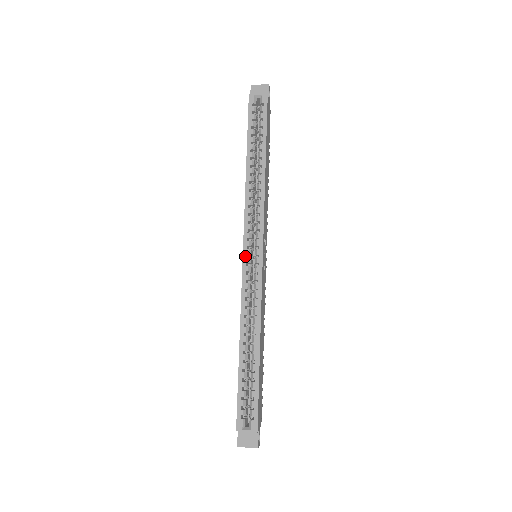
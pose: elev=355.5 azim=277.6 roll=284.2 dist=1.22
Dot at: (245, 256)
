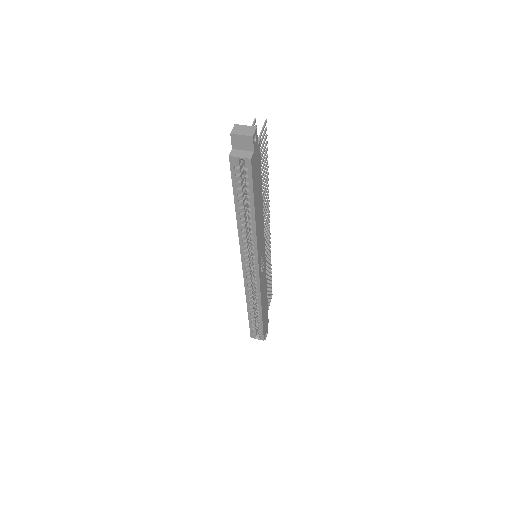
Dot at: (245, 273)
